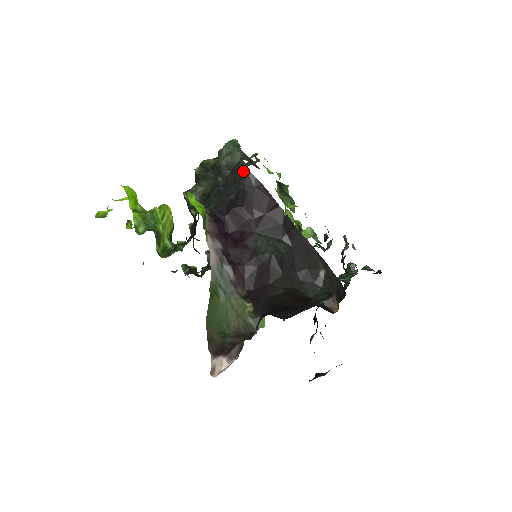
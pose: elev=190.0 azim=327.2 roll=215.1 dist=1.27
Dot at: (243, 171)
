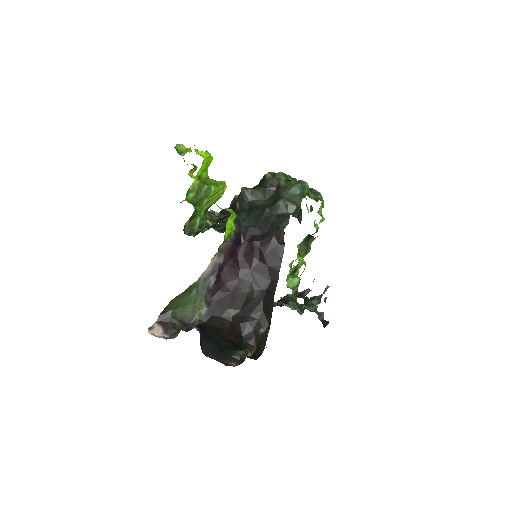
Dot at: (281, 228)
